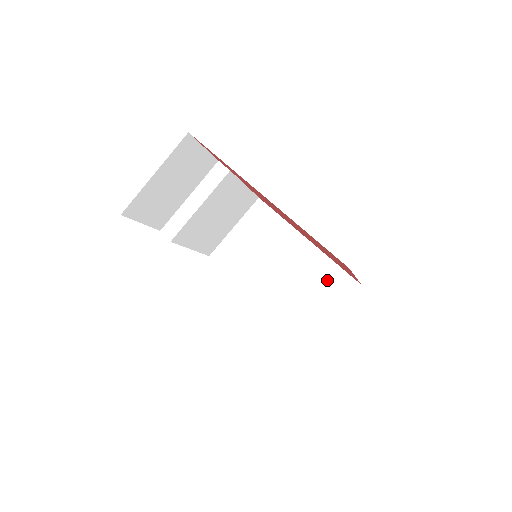
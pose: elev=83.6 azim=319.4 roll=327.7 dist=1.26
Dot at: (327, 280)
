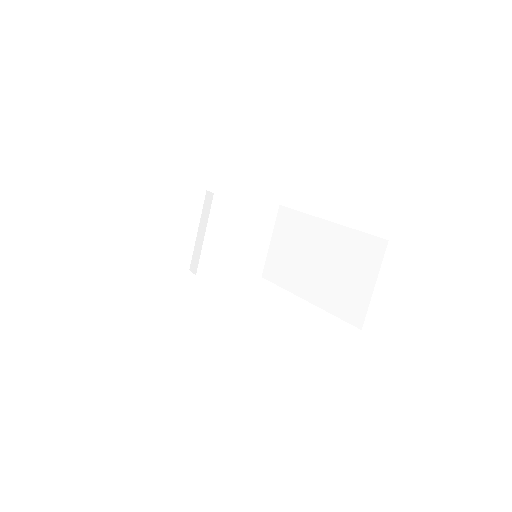
Dot at: (356, 251)
